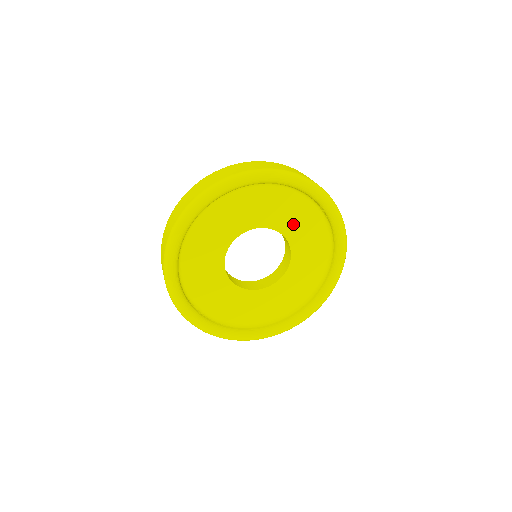
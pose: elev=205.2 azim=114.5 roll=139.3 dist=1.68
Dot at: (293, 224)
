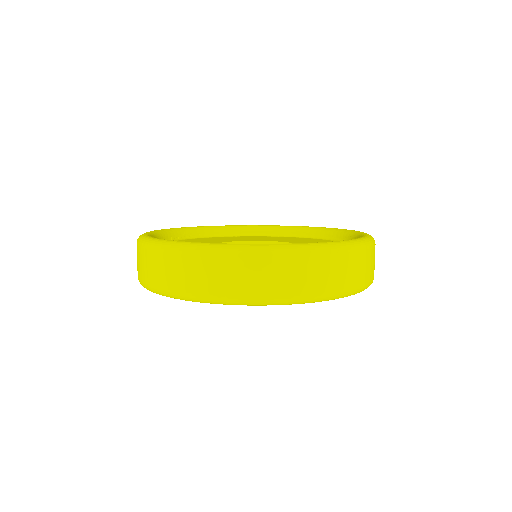
Dot at: occluded
